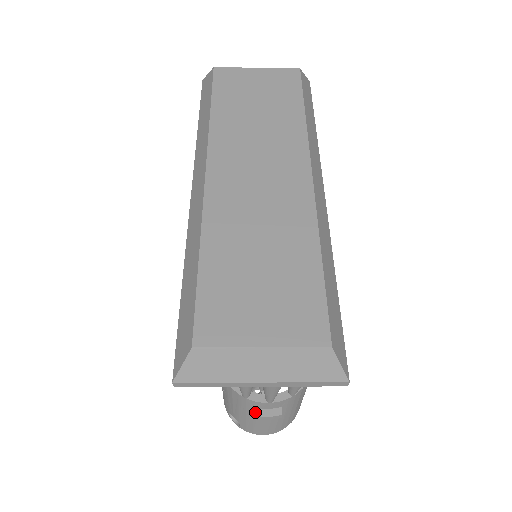
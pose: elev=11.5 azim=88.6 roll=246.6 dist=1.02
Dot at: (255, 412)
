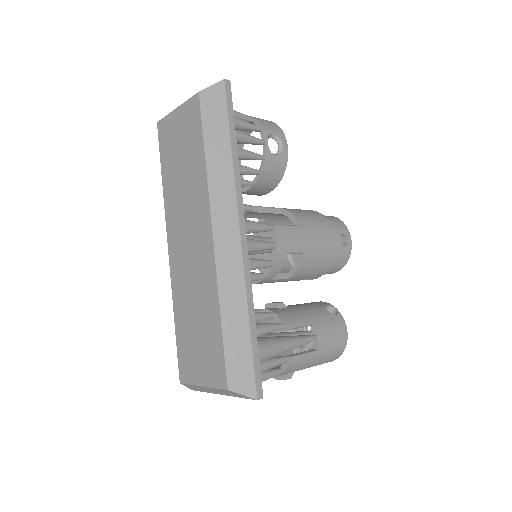
Dot at: occluded
